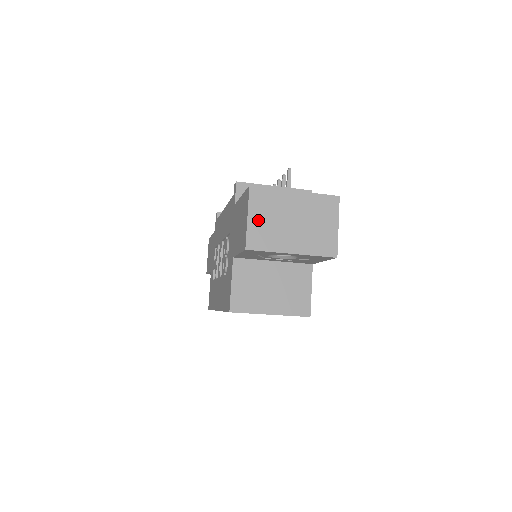
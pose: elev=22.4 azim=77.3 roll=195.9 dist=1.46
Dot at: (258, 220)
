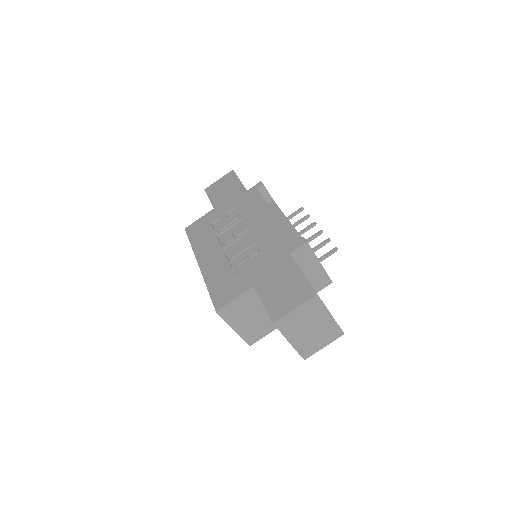
Dot at: (297, 314)
